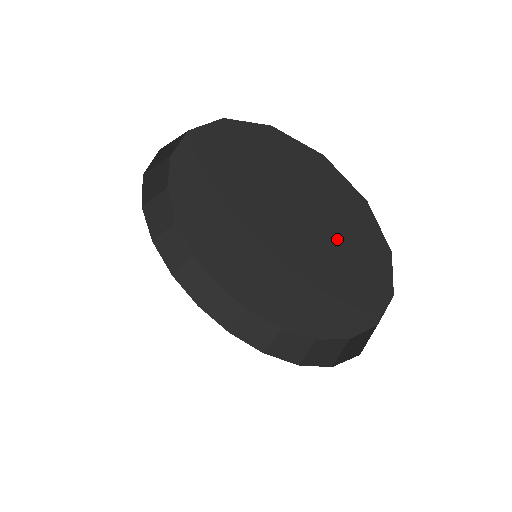
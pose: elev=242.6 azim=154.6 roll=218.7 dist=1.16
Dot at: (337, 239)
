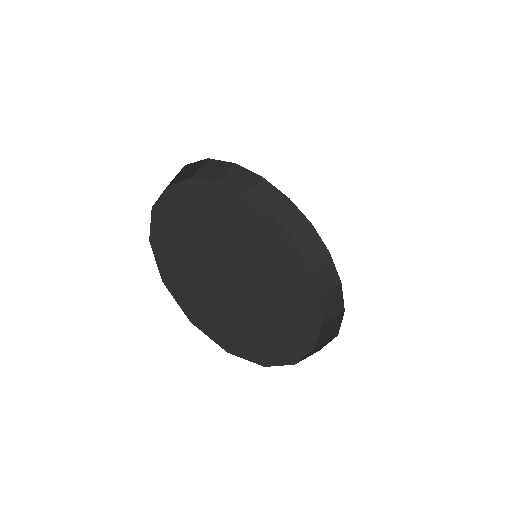
Dot at: occluded
